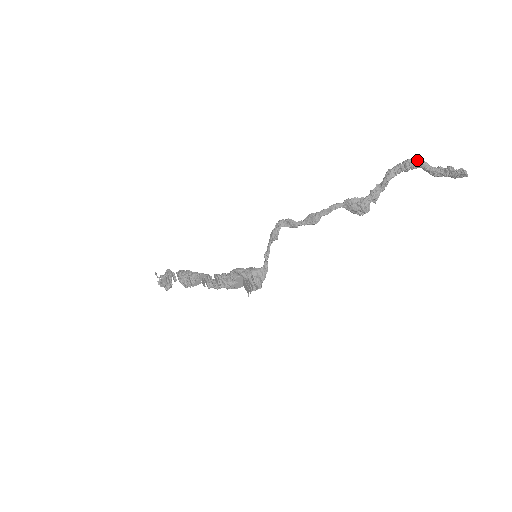
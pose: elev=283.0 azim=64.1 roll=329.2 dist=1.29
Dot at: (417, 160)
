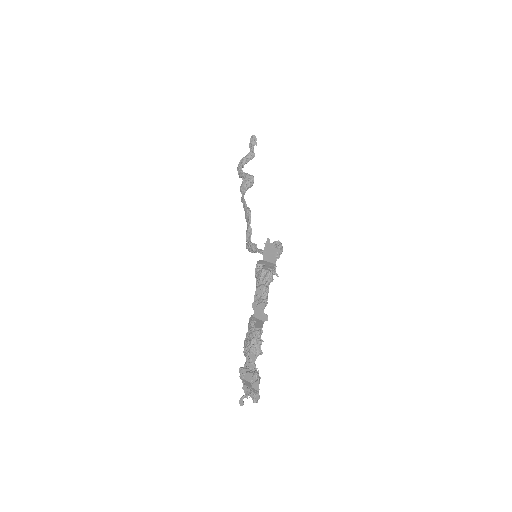
Dot at: (239, 163)
